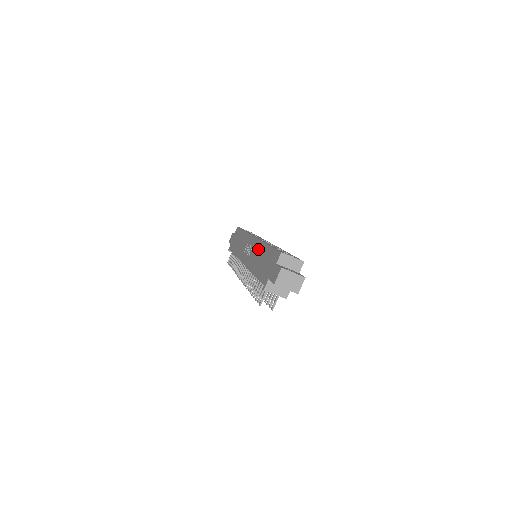
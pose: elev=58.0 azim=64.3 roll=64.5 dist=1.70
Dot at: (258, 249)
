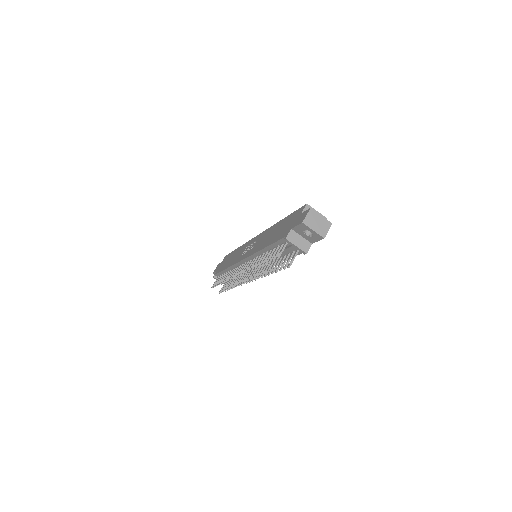
Dot at: (267, 233)
